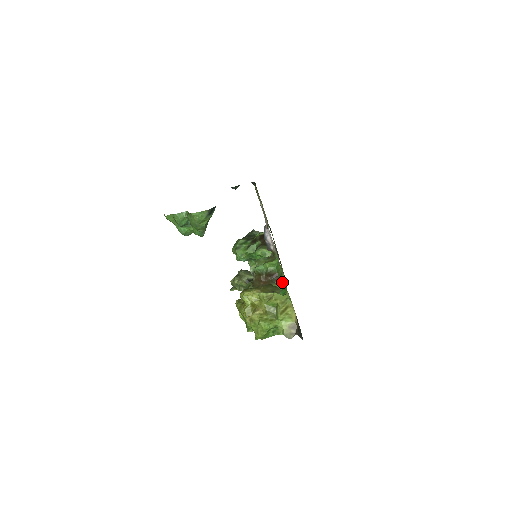
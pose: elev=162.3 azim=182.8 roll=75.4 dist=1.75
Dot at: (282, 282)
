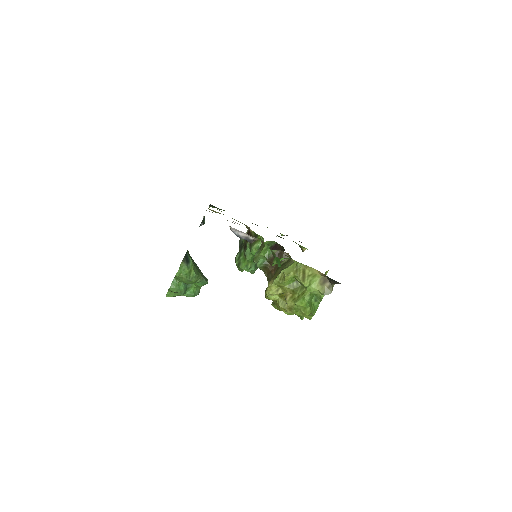
Dot at: (275, 256)
